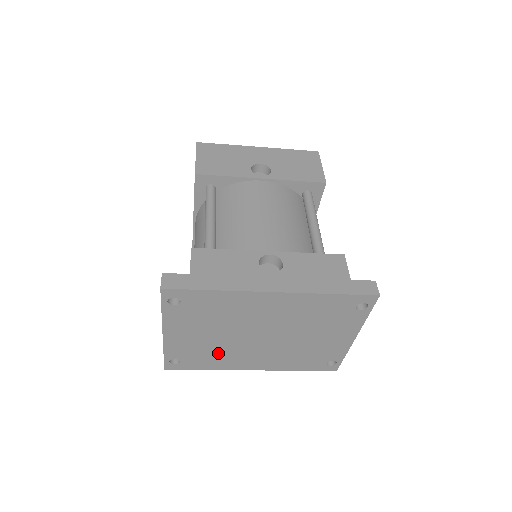
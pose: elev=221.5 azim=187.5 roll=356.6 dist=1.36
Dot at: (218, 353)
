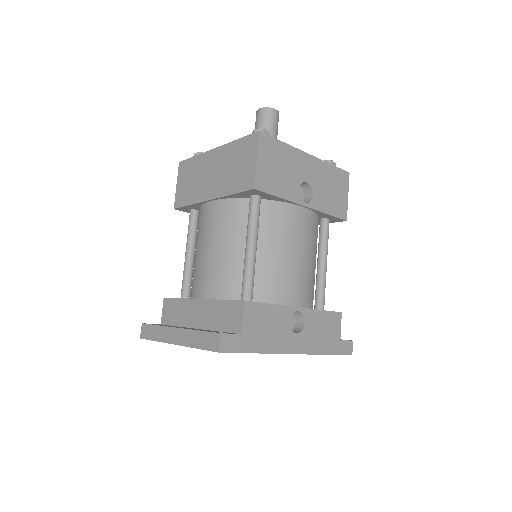
Dot at: occluded
